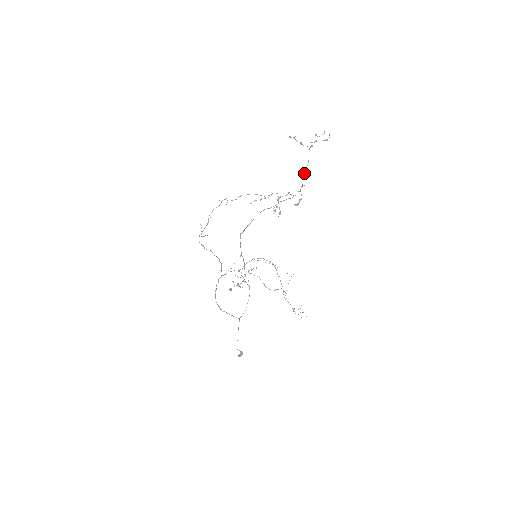
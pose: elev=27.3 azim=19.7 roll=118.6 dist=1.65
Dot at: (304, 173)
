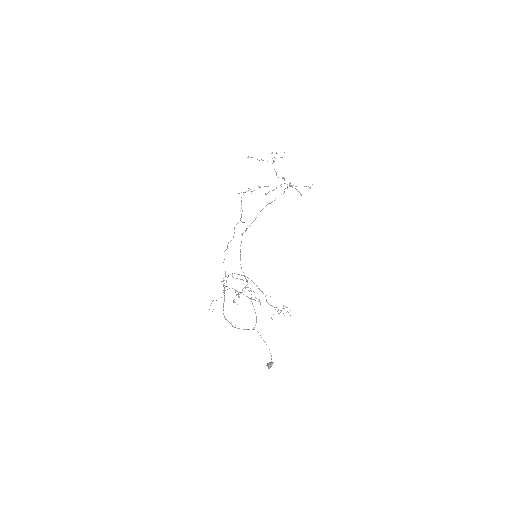
Dot at: (283, 177)
